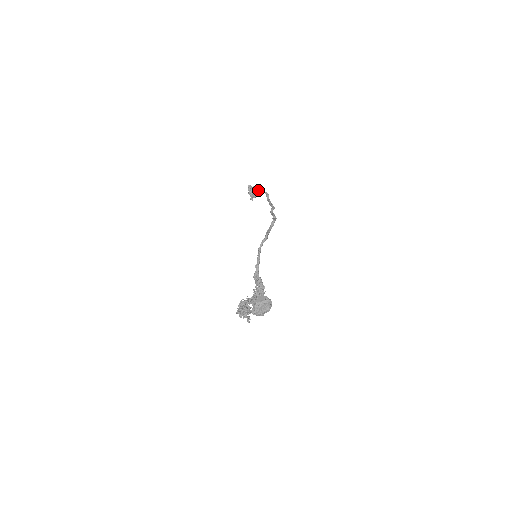
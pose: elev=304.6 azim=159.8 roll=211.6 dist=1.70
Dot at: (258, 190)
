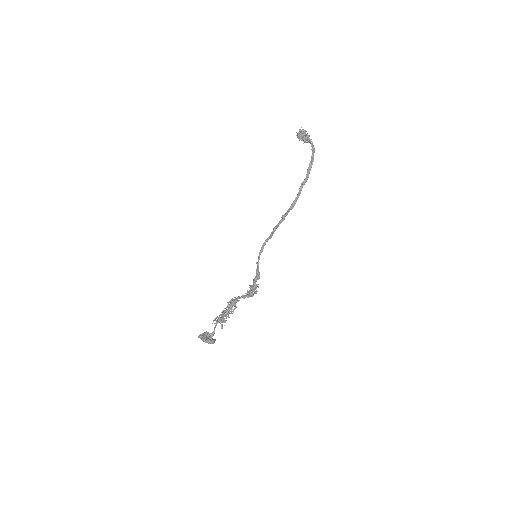
Dot at: (308, 138)
